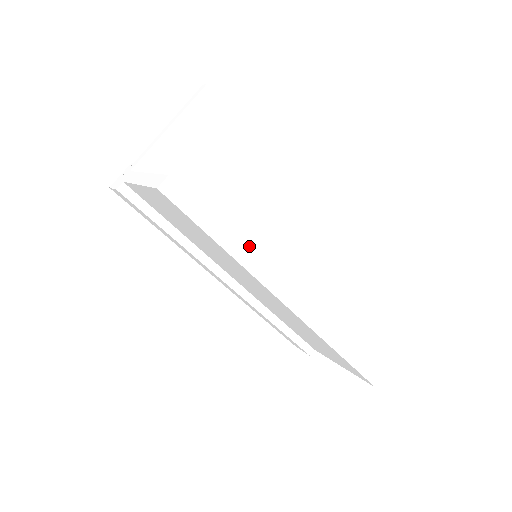
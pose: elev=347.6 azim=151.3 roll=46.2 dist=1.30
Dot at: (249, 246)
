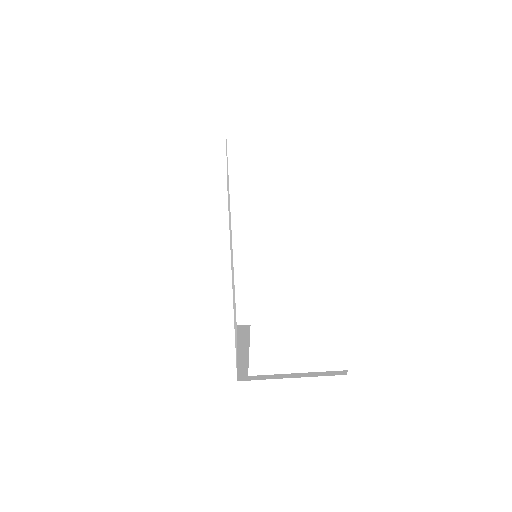
Dot at: (260, 263)
